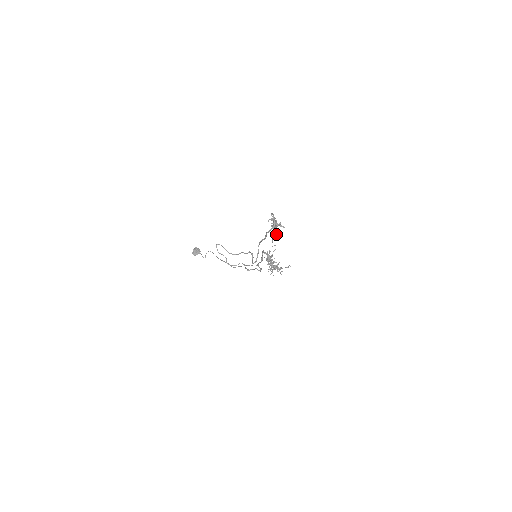
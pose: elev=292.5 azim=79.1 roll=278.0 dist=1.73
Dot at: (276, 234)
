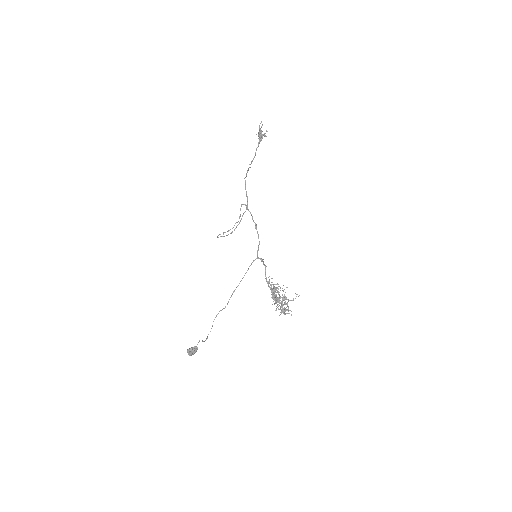
Dot at: (262, 138)
